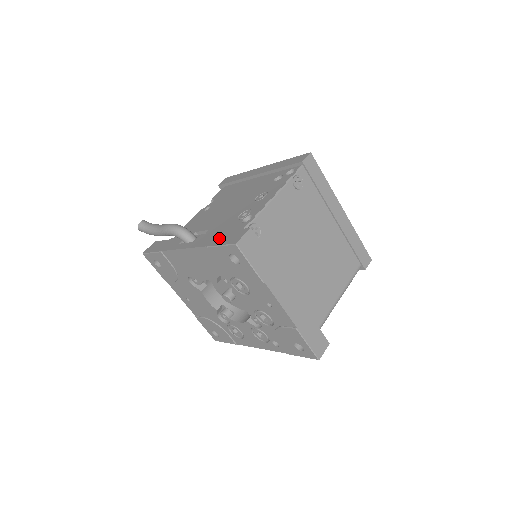
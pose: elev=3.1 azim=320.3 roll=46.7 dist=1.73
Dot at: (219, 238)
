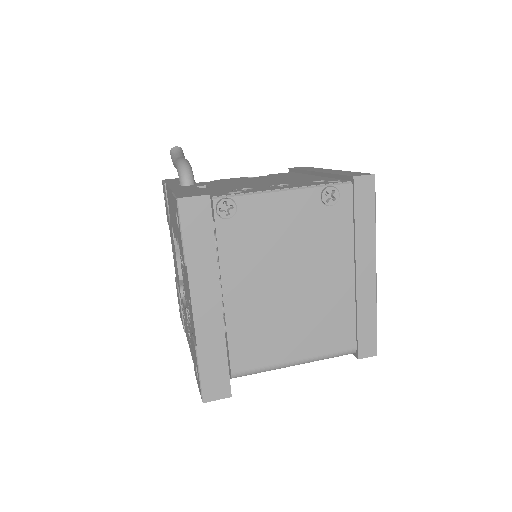
Dot at: (188, 190)
